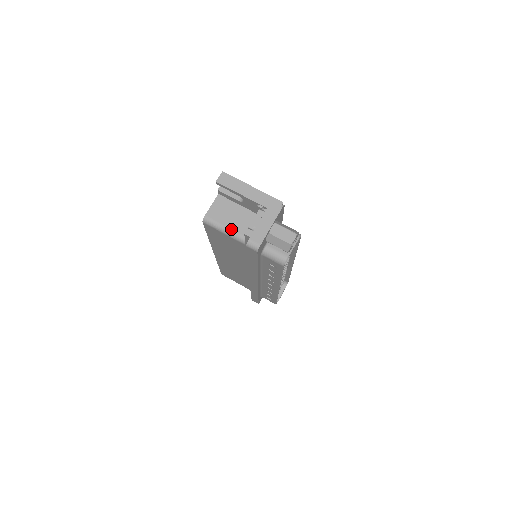
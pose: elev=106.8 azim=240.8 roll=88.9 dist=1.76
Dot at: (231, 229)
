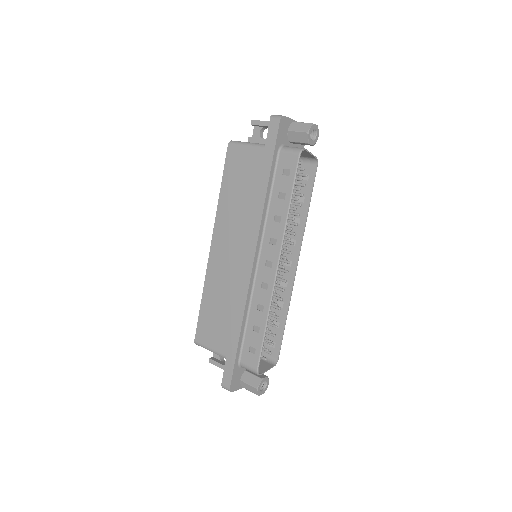
Dot at: (254, 143)
